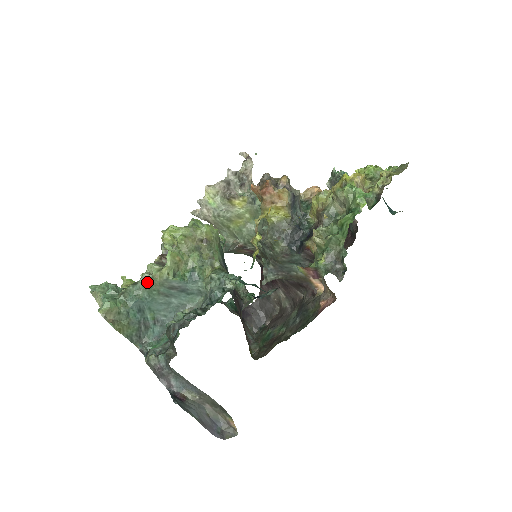
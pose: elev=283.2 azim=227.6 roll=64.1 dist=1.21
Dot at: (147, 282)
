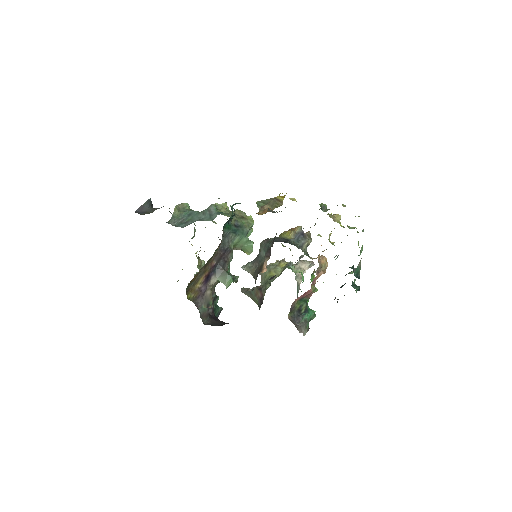
Dot at: occluded
